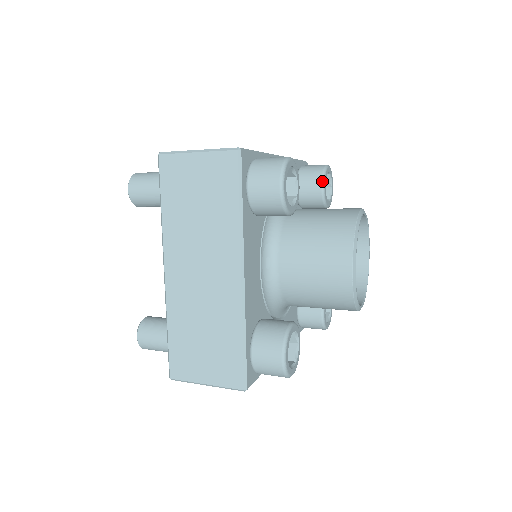
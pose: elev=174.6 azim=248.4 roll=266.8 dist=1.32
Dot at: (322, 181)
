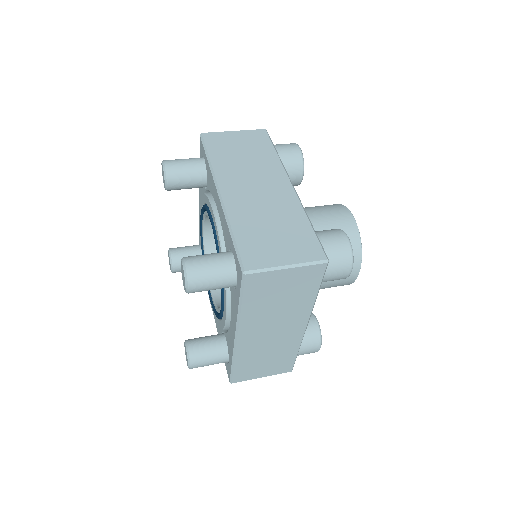
Dot at: (303, 173)
